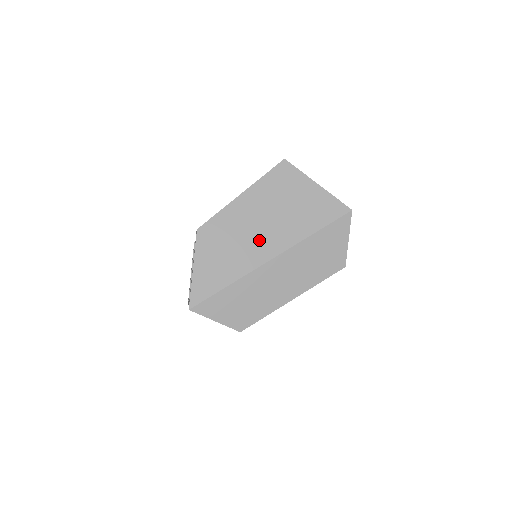
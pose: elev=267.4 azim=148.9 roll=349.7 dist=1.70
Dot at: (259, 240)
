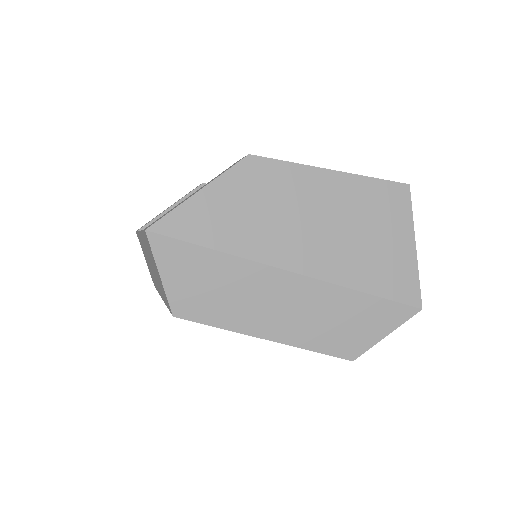
Dot at: (301, 238)
